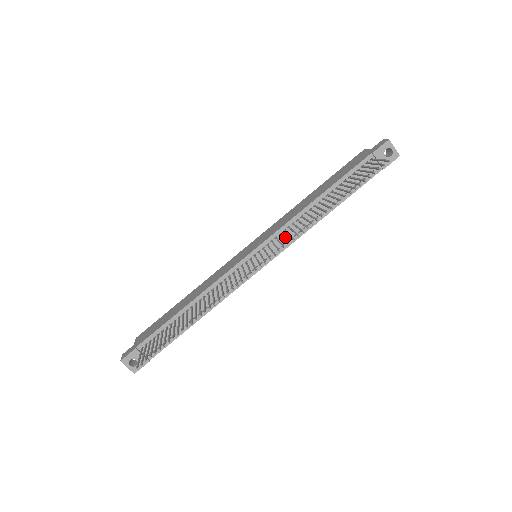
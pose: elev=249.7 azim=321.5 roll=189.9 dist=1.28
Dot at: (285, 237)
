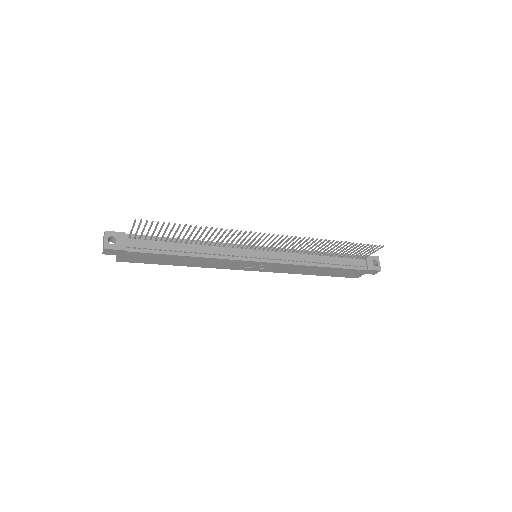
Dot at: (286, 256)
